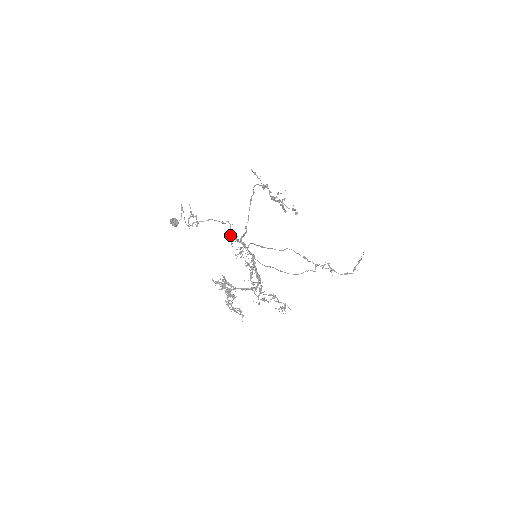
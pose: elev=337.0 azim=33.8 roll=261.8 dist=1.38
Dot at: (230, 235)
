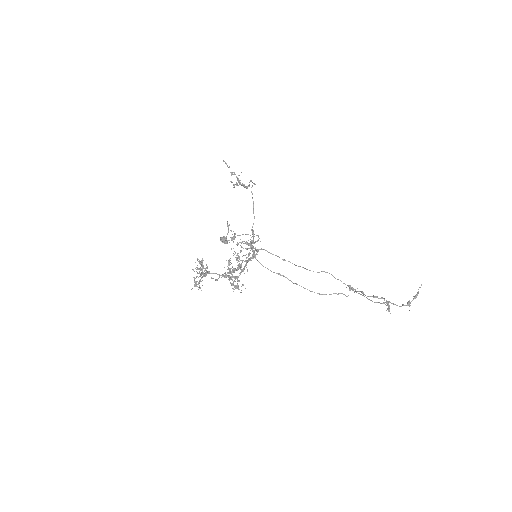
Dot at: occluded
